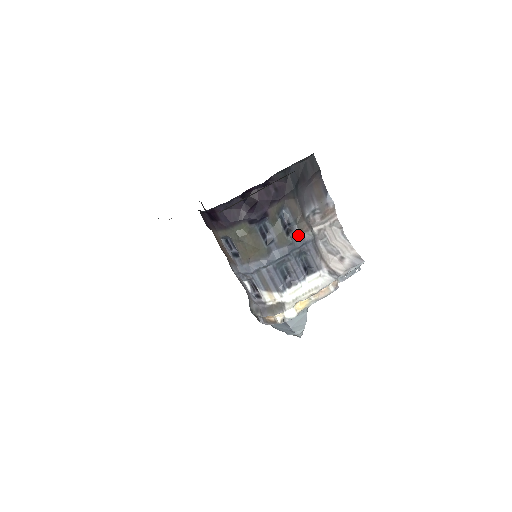
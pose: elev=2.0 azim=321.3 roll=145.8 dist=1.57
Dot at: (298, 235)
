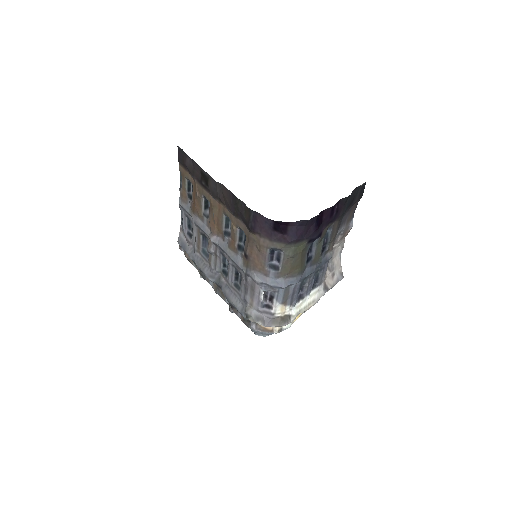
Dot at: (325, 254)
